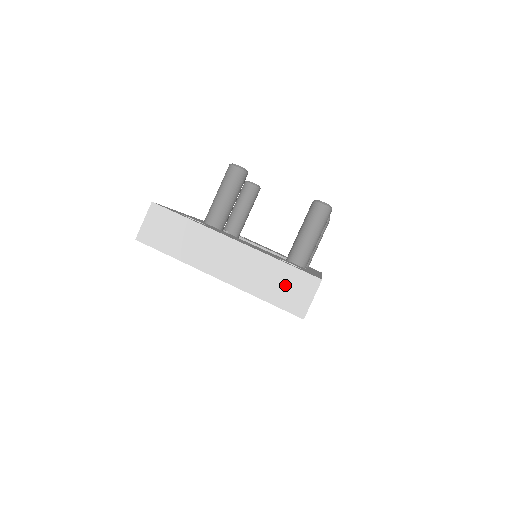
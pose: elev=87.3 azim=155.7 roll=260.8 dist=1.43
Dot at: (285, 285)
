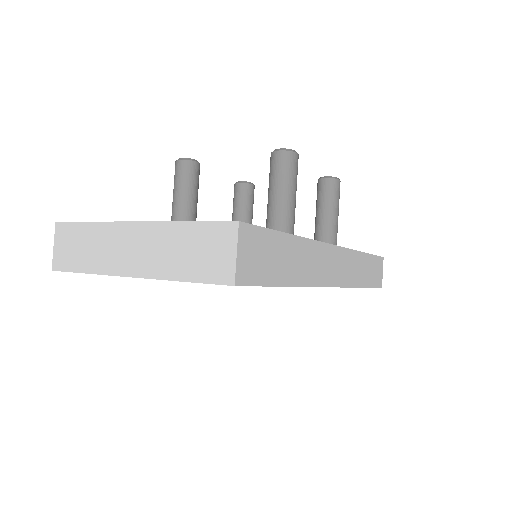
Dot at: (200, 250)
